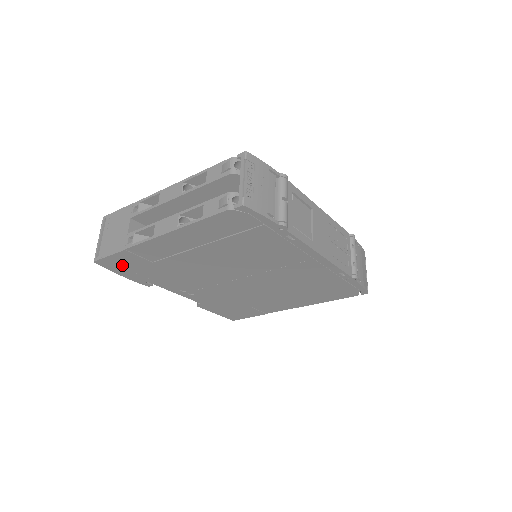
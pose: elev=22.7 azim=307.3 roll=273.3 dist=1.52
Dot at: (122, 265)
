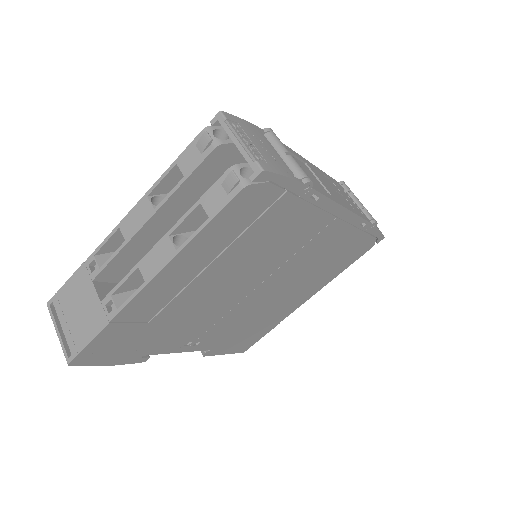
Dot at: (108, 349)
